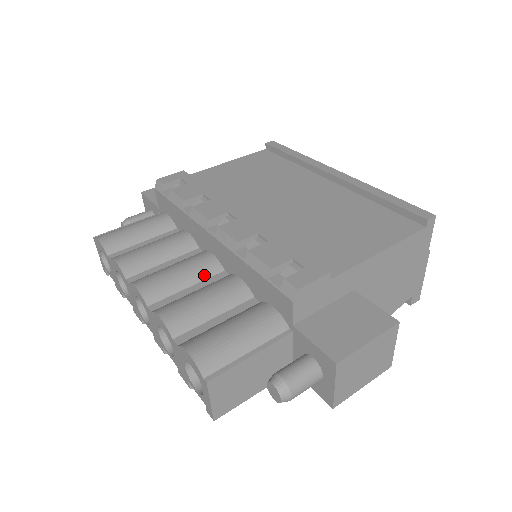
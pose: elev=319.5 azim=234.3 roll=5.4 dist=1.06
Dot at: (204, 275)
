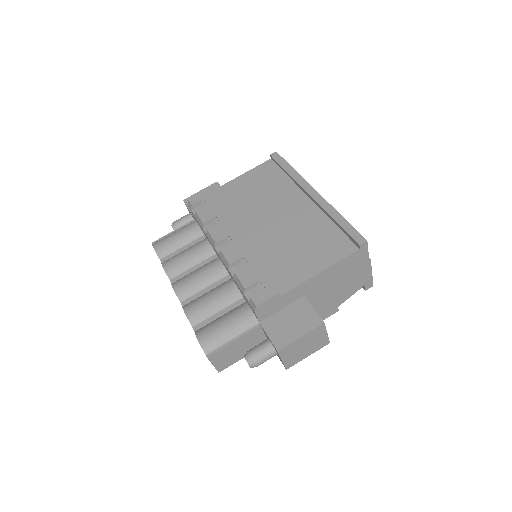
Dot at: (215, 279)
